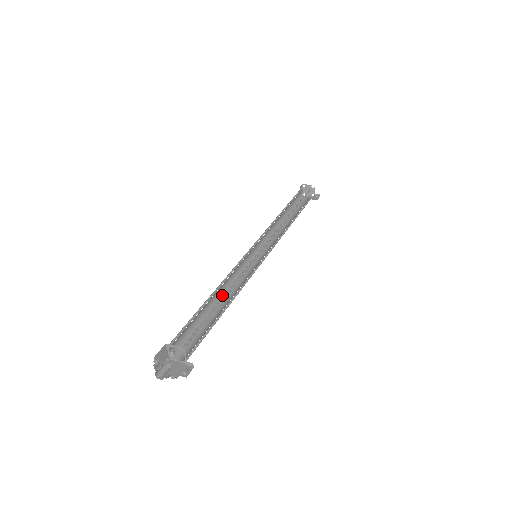
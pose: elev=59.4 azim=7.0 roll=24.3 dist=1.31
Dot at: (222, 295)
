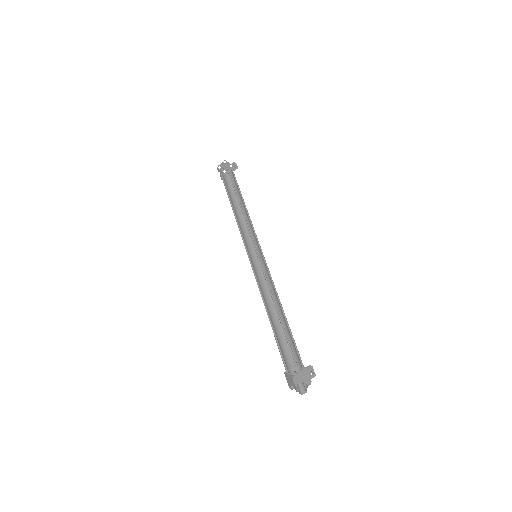
Dot at: (270, 304)
